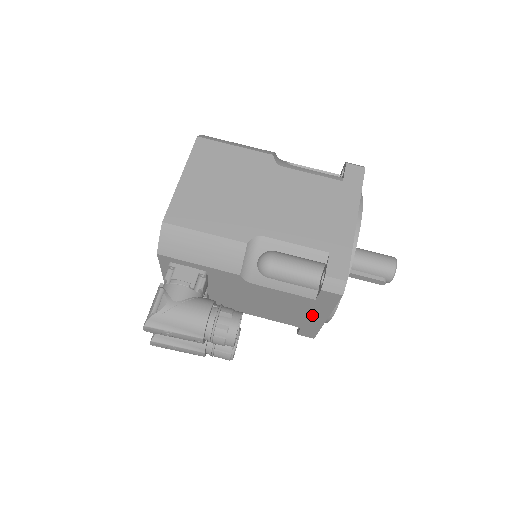
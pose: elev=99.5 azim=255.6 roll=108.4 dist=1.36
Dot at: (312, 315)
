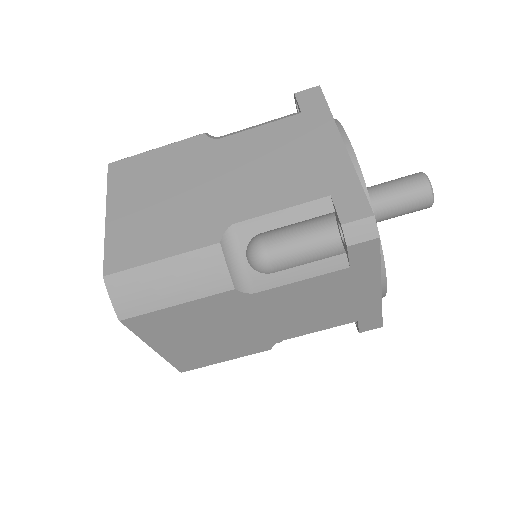
Dot at: occluded
